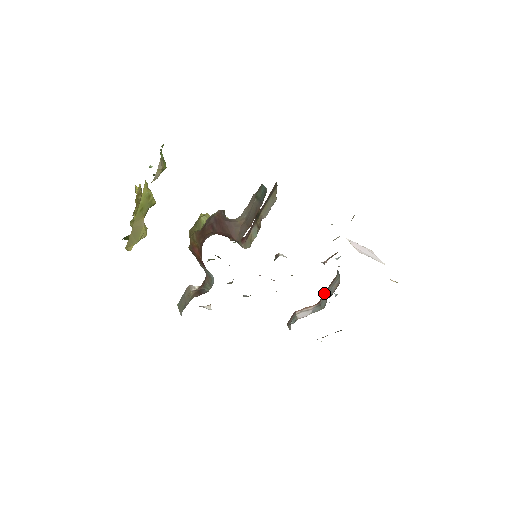
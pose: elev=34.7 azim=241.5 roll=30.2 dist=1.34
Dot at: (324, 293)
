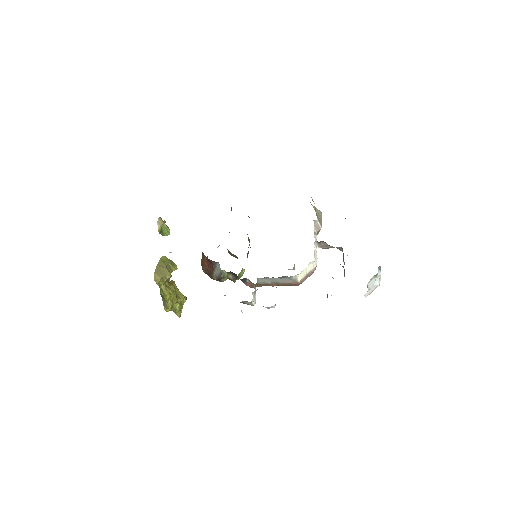
Dot at: occluded
